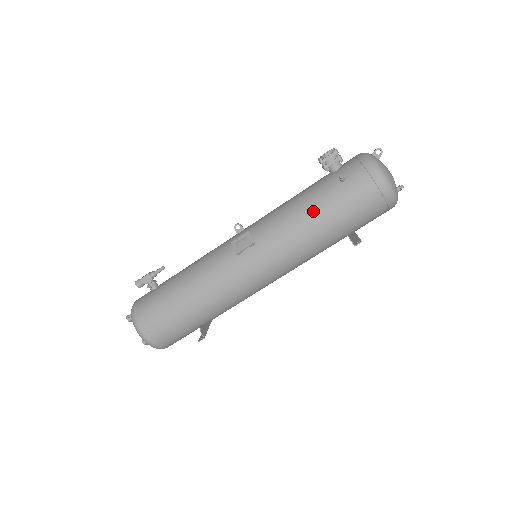
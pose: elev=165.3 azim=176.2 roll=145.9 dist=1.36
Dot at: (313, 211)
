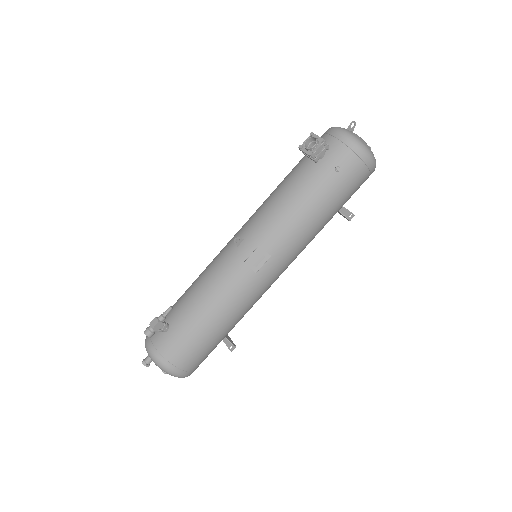
Dot at: (317, 208)
